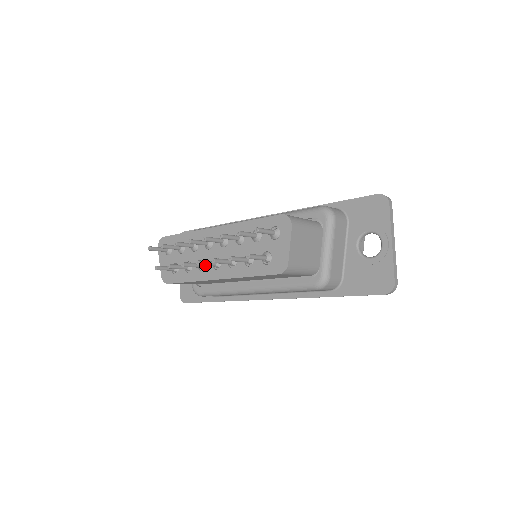
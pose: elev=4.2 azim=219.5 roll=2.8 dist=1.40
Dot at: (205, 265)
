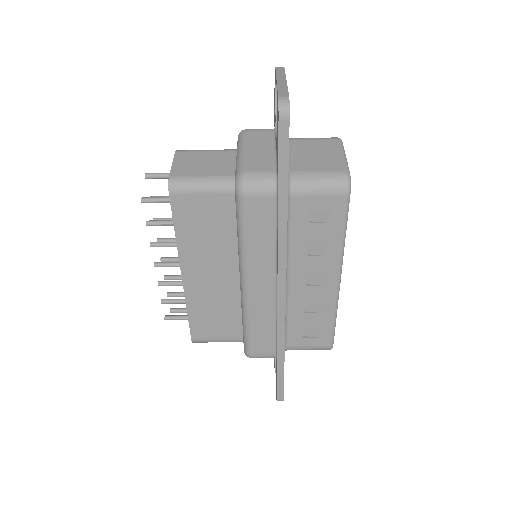
Dot at: (166, 266)
